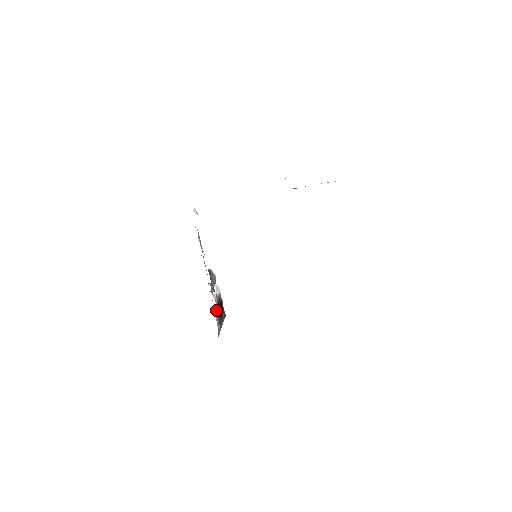
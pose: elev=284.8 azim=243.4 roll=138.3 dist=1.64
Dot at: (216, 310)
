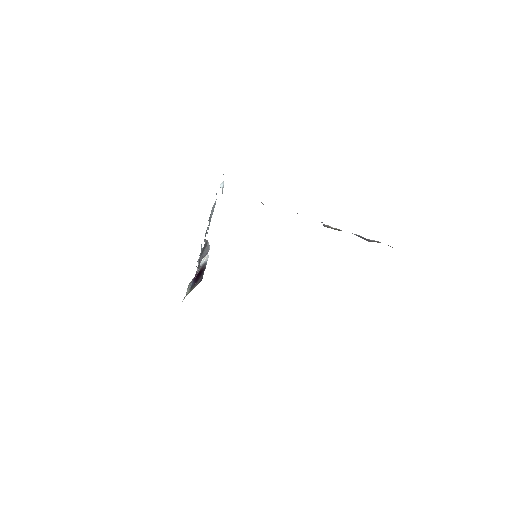
Dot at: (192, 280)
